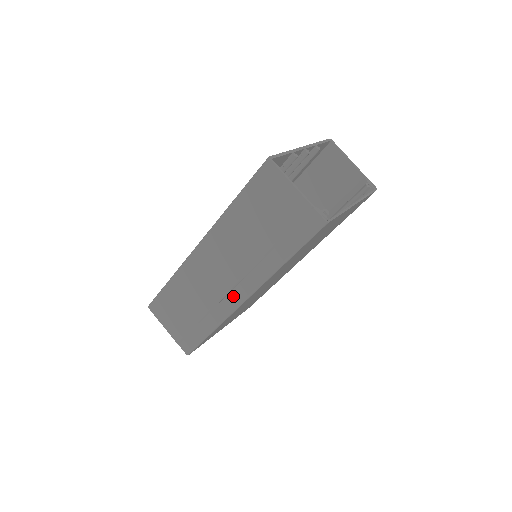
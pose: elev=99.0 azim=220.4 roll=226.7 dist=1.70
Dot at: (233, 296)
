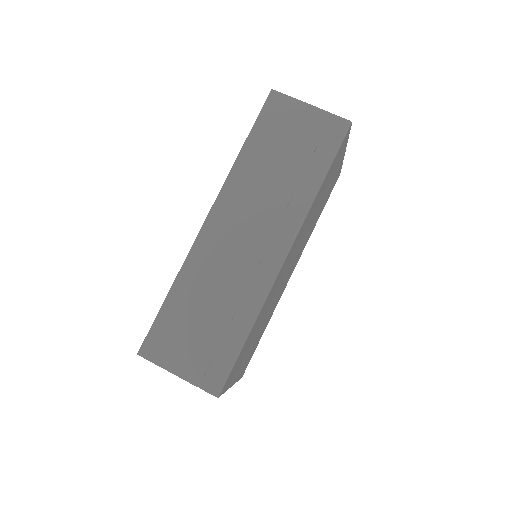
Dot at: (269, 259)
